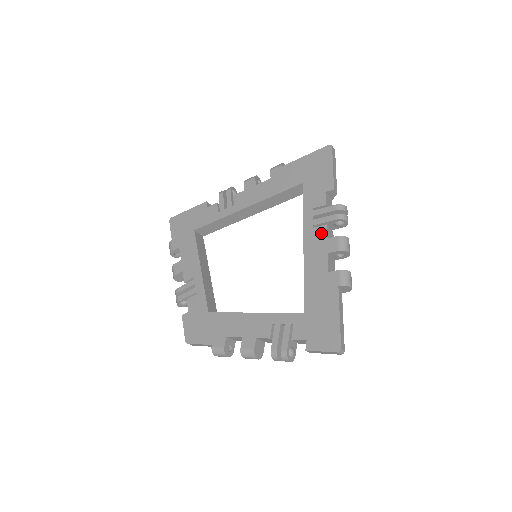
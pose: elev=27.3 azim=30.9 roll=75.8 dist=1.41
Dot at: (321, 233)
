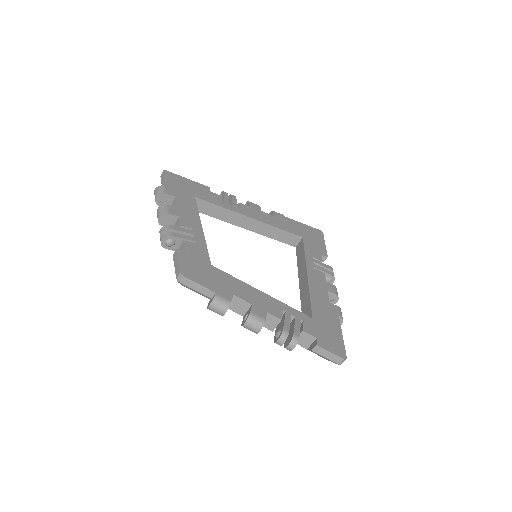
Dot at: (321, 275)
